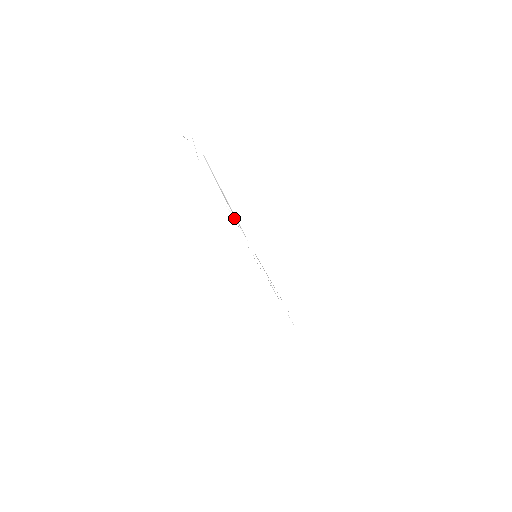
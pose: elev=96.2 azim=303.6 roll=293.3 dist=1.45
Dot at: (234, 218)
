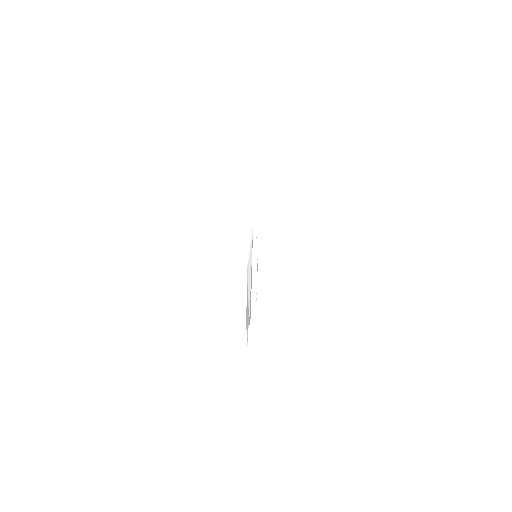
Dot at: (250, 249)
